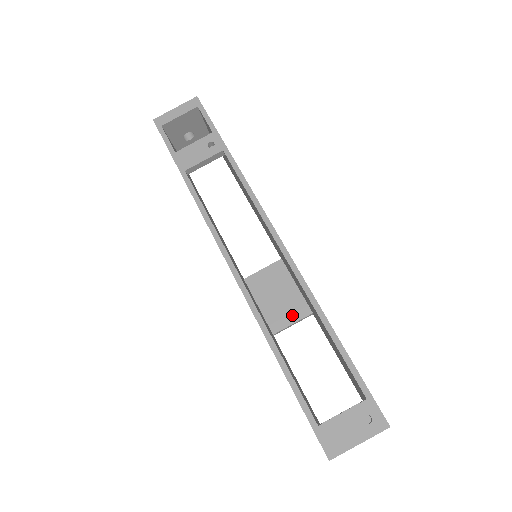
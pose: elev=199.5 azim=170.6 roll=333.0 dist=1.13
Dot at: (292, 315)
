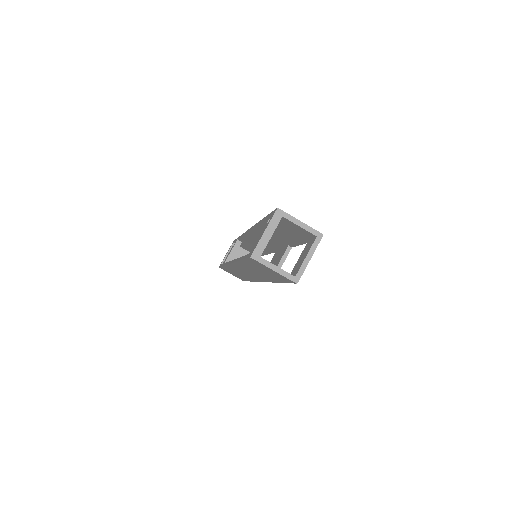
Dot at: (280, 259)
